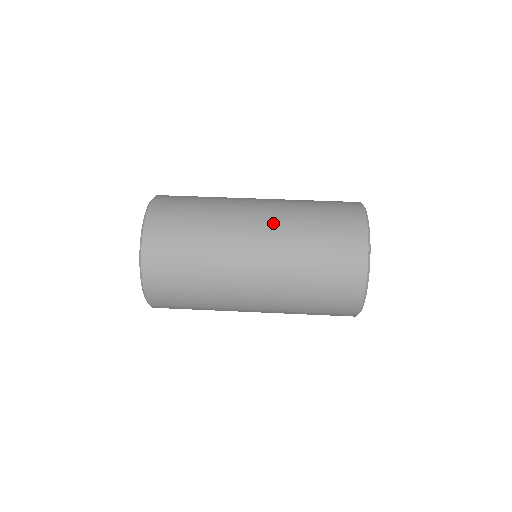
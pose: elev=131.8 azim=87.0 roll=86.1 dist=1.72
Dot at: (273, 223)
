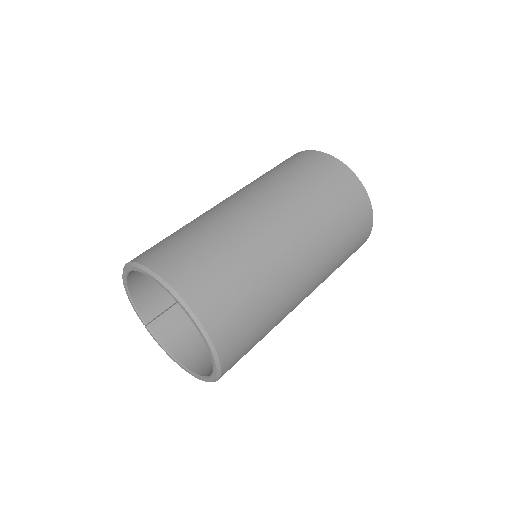
Dot at: (315, 251)
